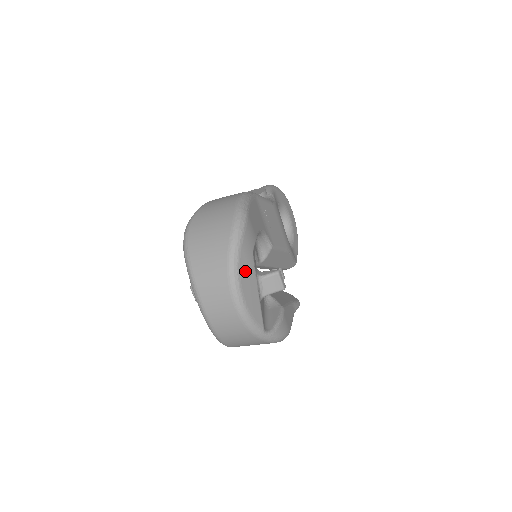
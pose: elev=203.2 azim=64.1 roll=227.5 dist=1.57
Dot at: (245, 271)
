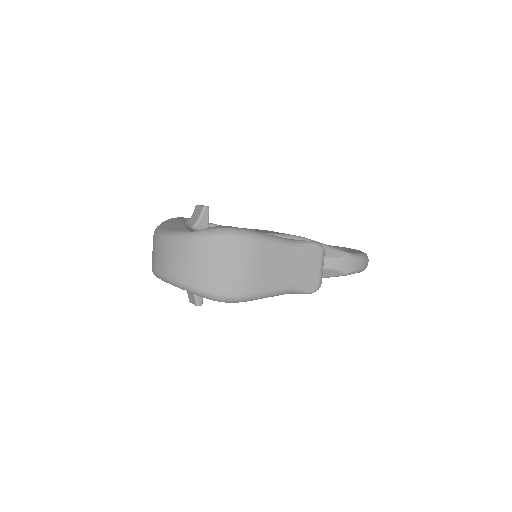
Dot at: (168, 224)
